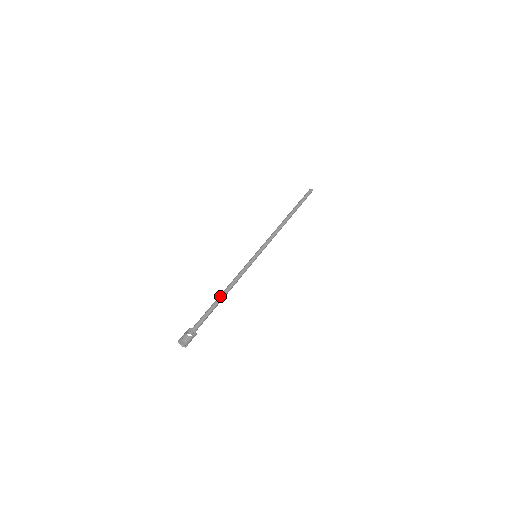
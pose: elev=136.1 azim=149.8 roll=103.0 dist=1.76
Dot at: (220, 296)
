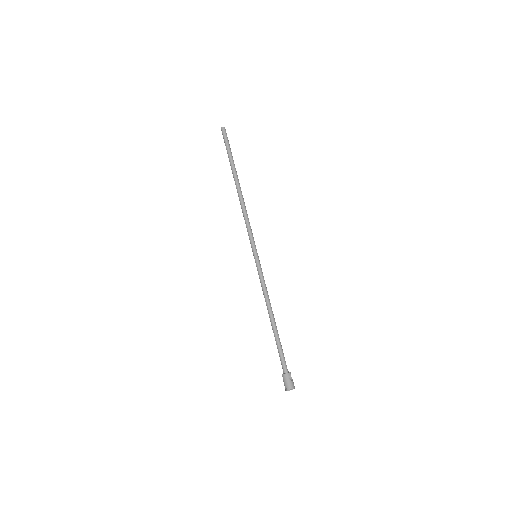
Dot at: (275, 324)
